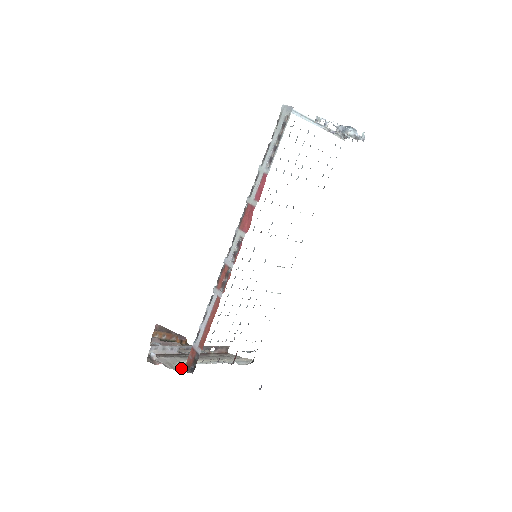
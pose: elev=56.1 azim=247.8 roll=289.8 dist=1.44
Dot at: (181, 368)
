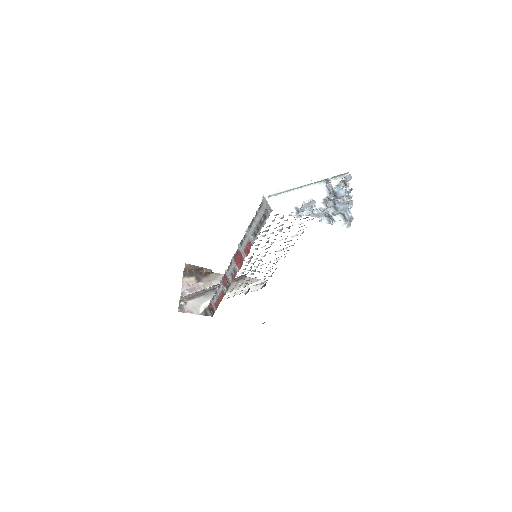
Dot at: (204, 312)
